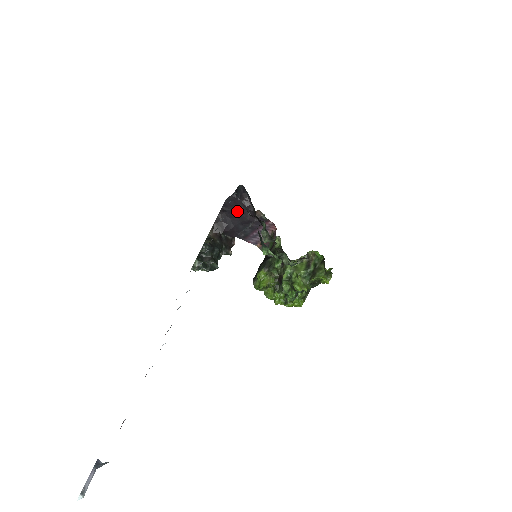
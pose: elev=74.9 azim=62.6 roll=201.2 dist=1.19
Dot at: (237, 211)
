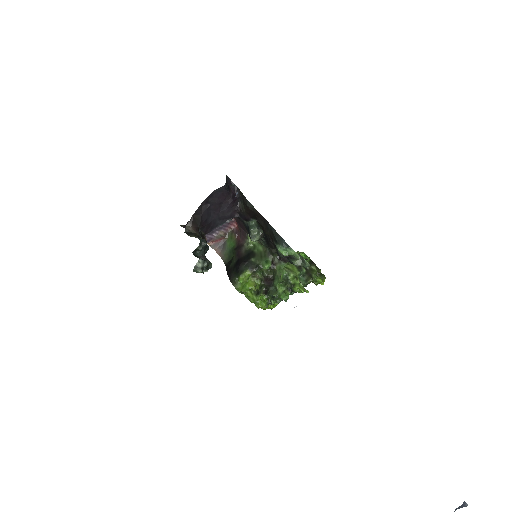
Dot at: (221, 204)
